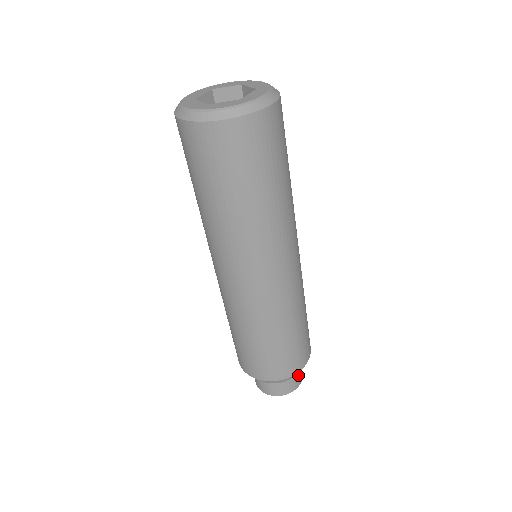
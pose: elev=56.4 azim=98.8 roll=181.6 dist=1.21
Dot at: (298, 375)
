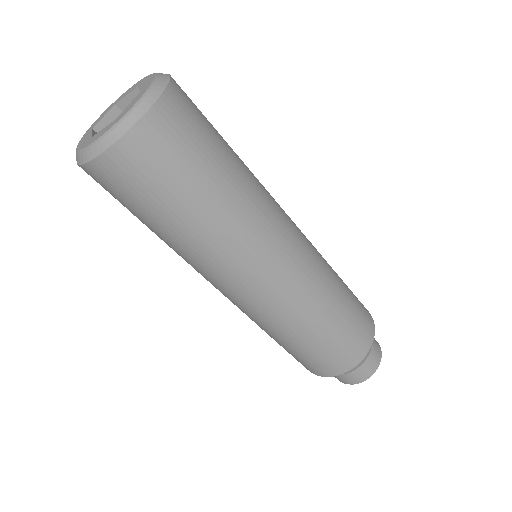
Dot at: (370, 360)
